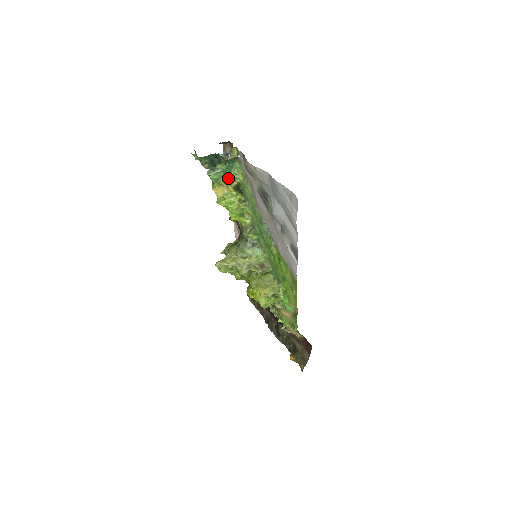
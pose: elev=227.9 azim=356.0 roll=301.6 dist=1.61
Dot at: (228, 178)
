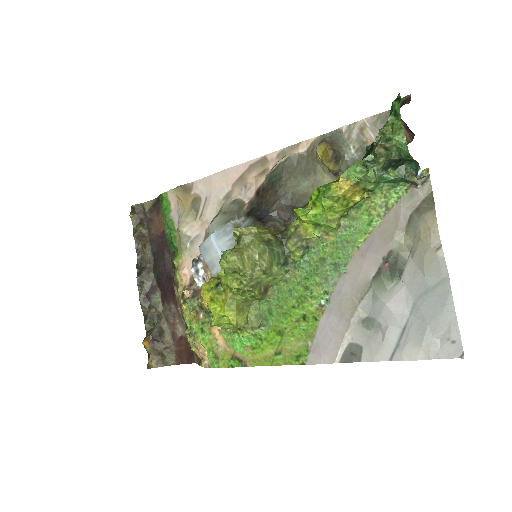
Dot at: (373, 188)
